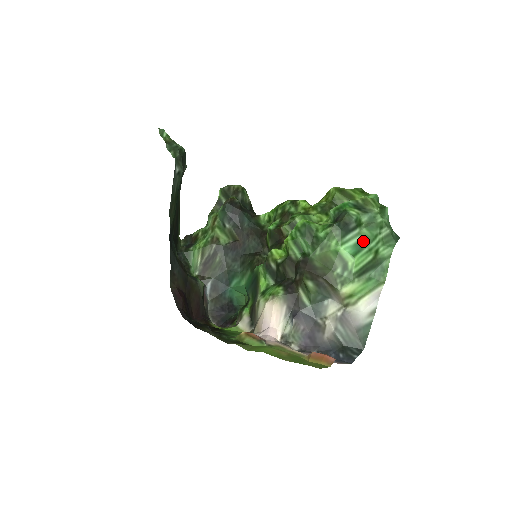
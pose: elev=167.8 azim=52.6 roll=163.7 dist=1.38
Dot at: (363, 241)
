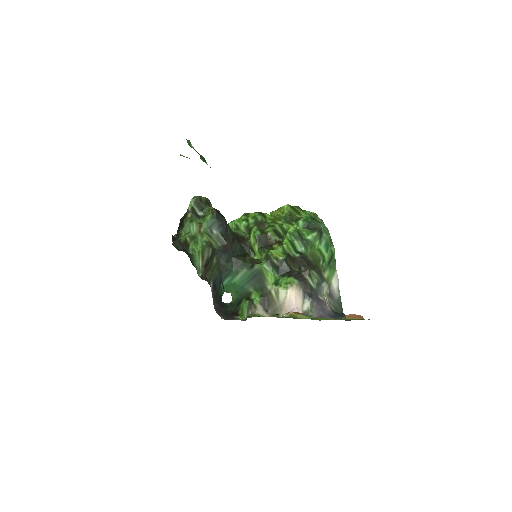
Dot at: (327, 242)
